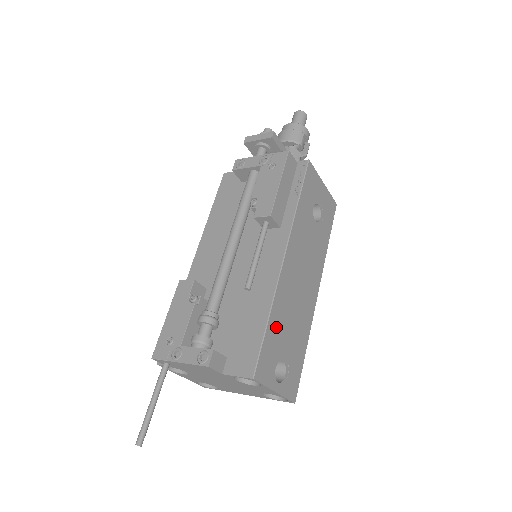
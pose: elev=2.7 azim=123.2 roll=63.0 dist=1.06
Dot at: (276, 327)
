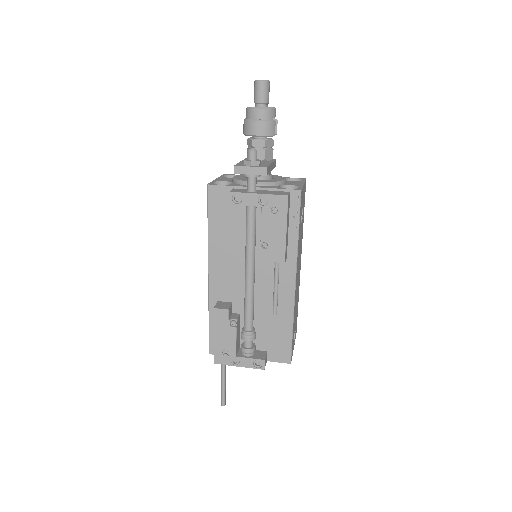
Dot at: (294, 323)
